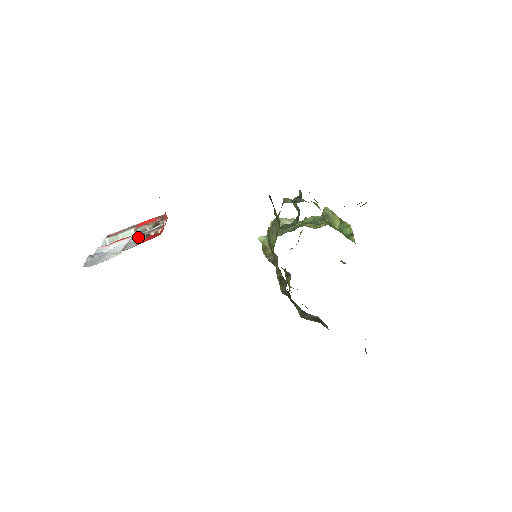
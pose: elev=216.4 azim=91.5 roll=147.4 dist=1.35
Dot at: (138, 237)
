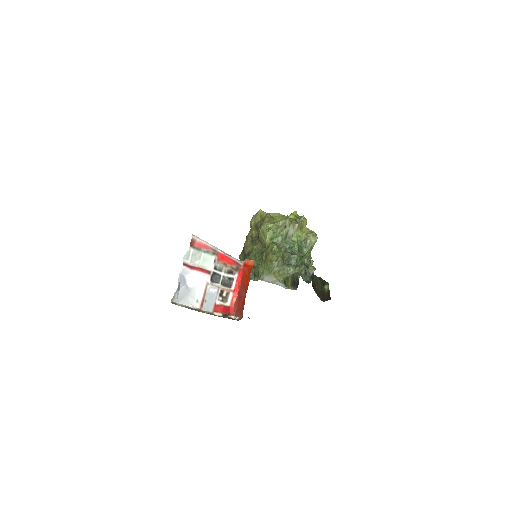
Dot at: (216, 290)
